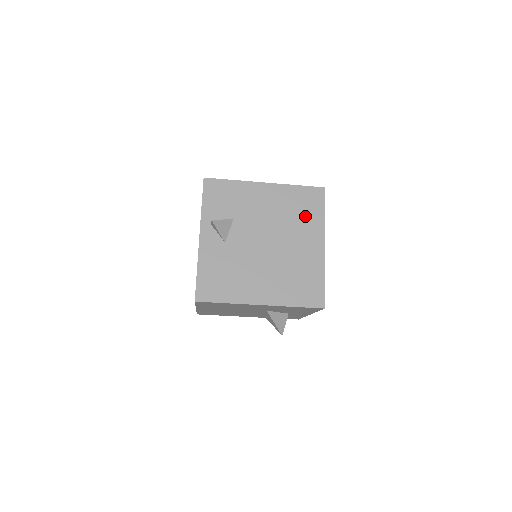
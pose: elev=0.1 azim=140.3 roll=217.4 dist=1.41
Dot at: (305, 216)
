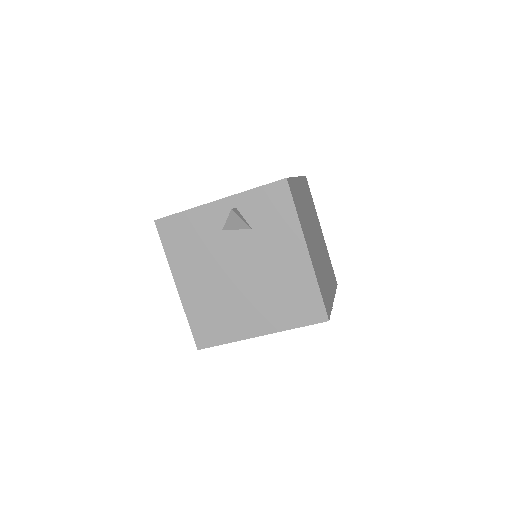
Dot at: (286, 307)
